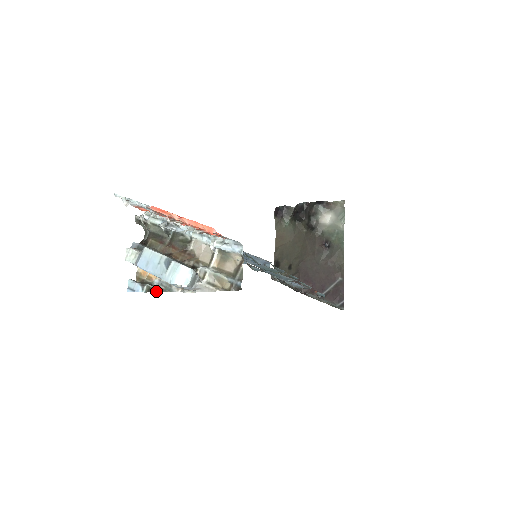
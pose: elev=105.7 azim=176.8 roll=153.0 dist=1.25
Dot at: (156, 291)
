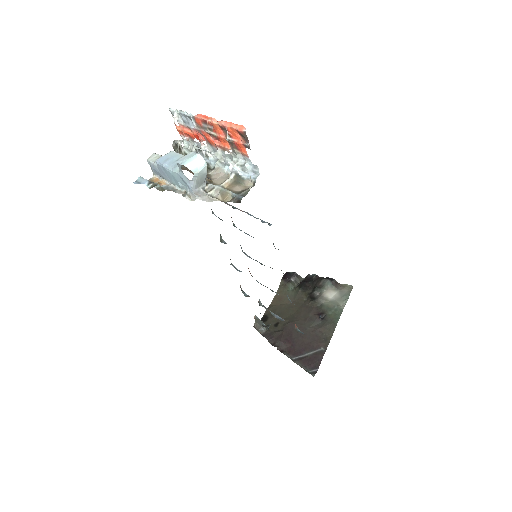
Dot at: (160, 189)
